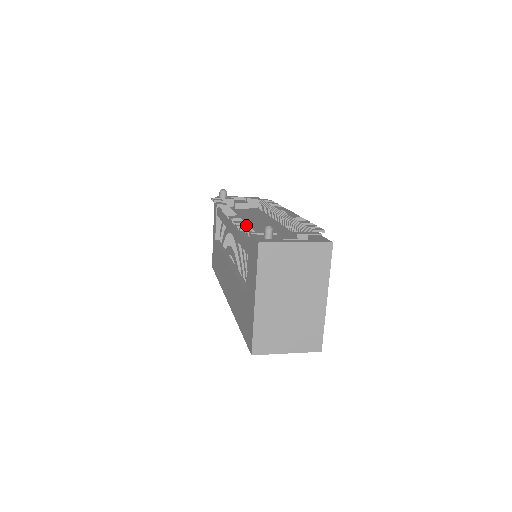
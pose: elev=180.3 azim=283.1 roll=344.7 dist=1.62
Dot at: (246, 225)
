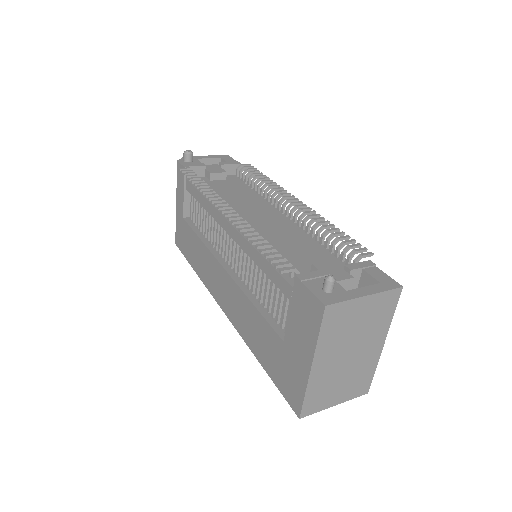
Dot at: (281, 257)
